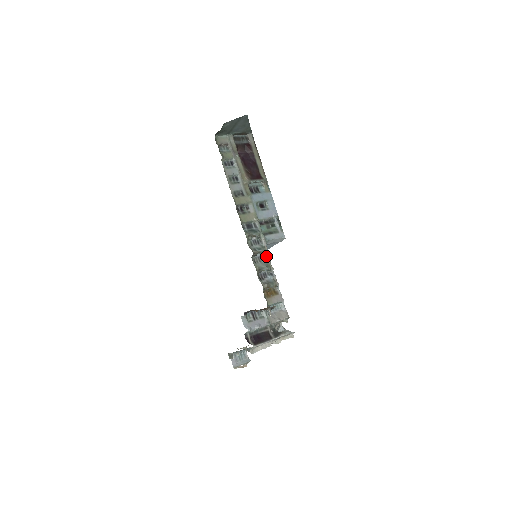
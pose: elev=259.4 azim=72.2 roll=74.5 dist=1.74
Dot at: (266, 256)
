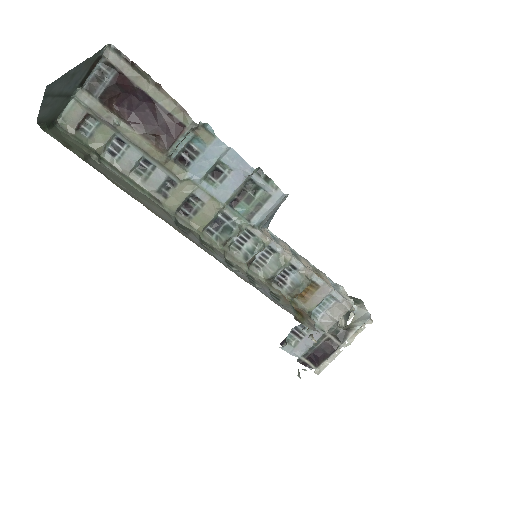
Dot at: (271, 248)
